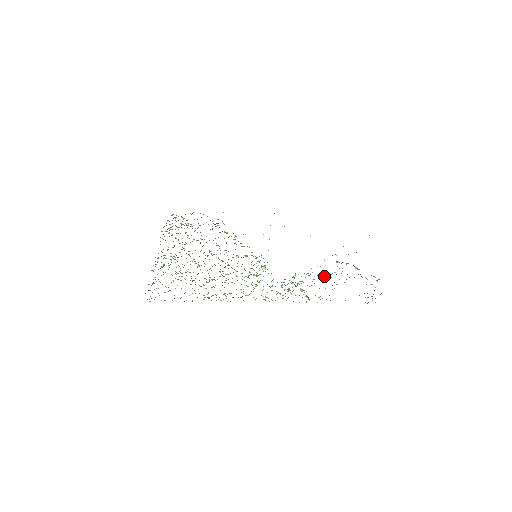
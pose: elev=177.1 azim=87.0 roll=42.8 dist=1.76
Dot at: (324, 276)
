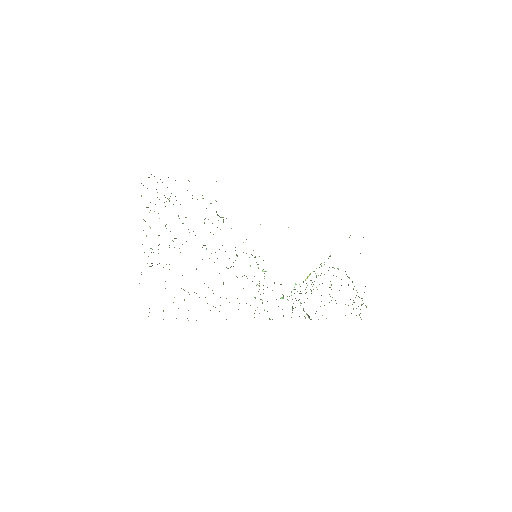
Dot at: occluded
